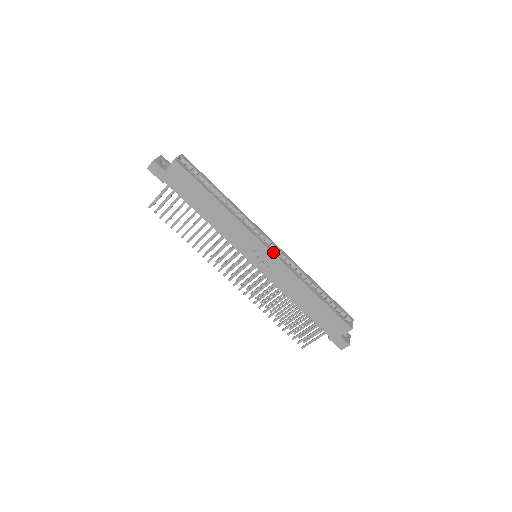
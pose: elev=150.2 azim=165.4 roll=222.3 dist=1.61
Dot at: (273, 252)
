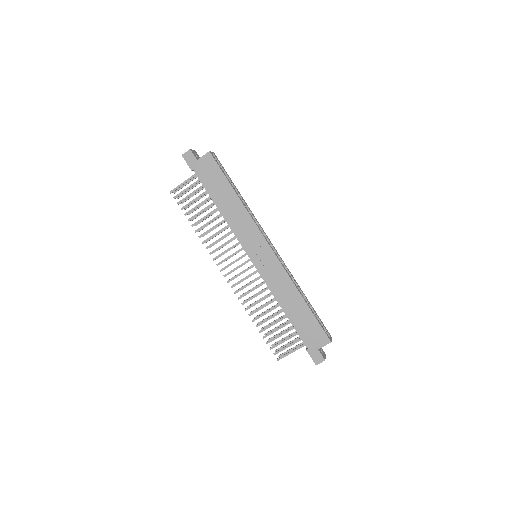
Dot at: (274, 252)
